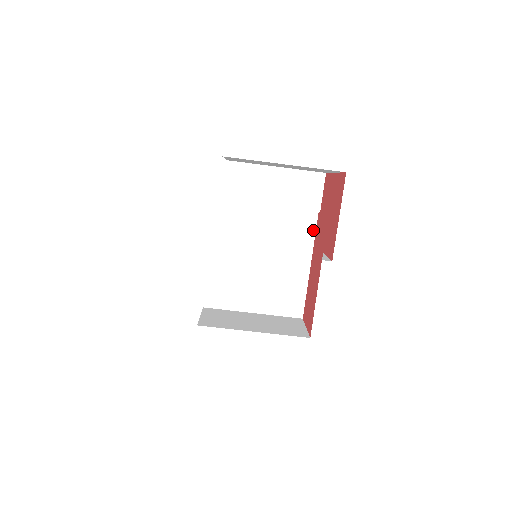
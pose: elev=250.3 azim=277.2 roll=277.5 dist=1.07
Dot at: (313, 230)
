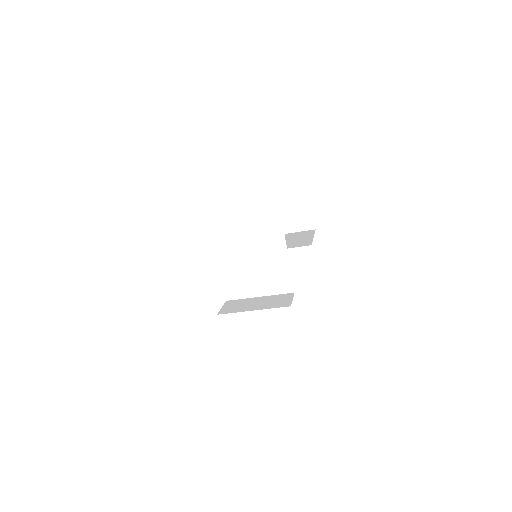
Dot at: (282, 230)
